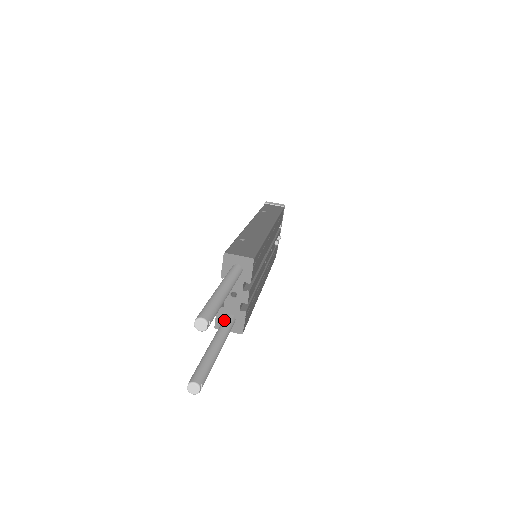
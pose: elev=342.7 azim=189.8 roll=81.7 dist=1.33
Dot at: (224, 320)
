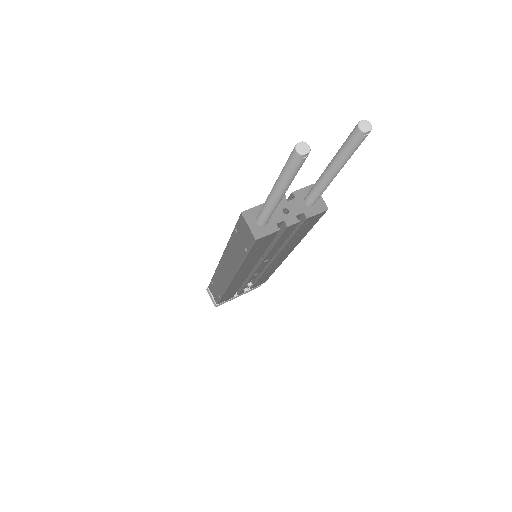
Dot at: occluded
